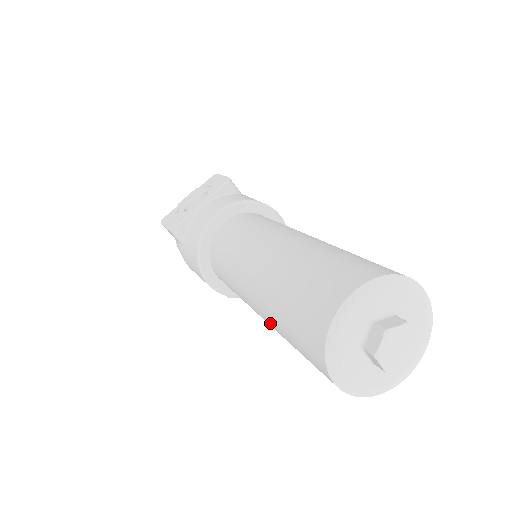
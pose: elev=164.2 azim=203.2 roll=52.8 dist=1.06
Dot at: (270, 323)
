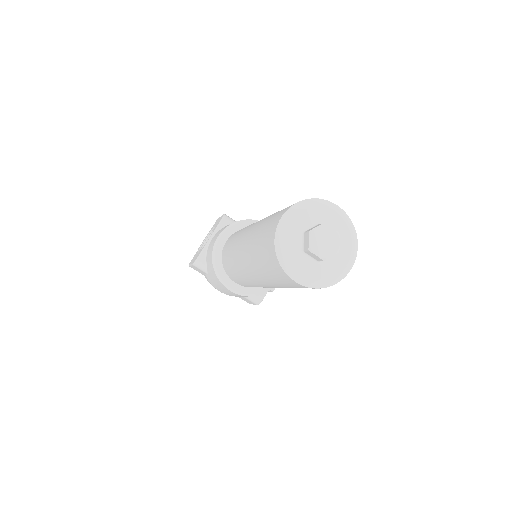
Dot at: (262, 279)
